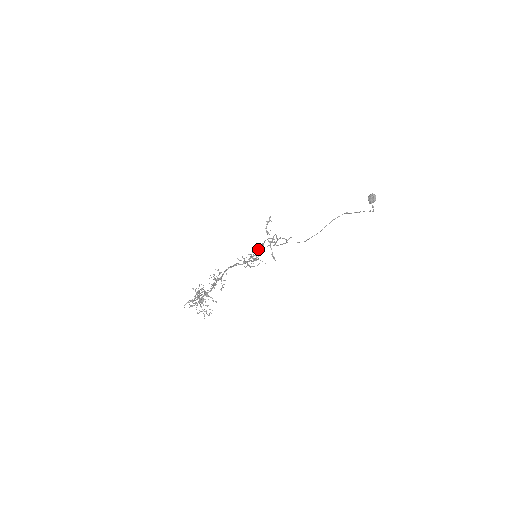
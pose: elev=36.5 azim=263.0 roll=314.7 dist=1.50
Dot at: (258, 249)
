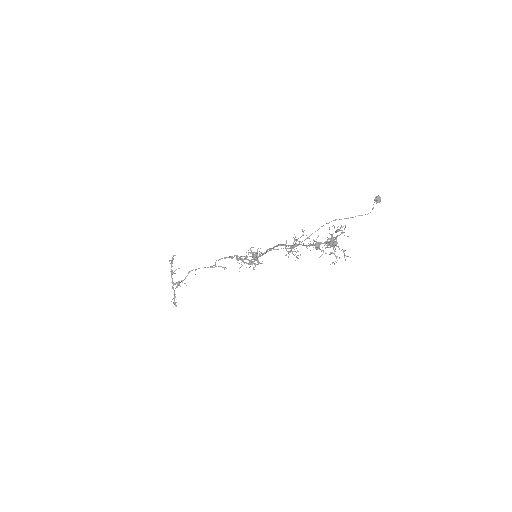
Dot at: occluded
